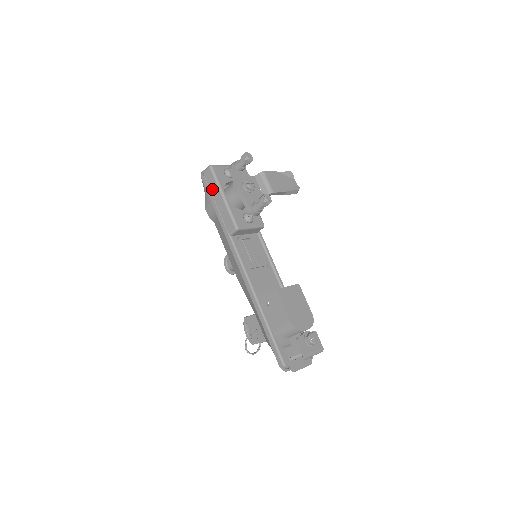
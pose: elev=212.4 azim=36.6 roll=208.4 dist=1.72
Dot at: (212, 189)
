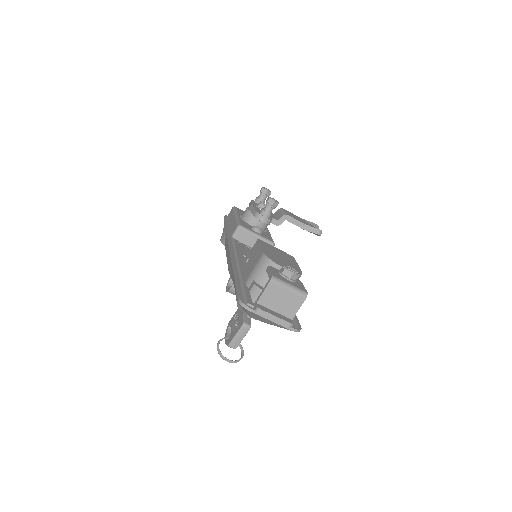
Dot at: (230, 219)
